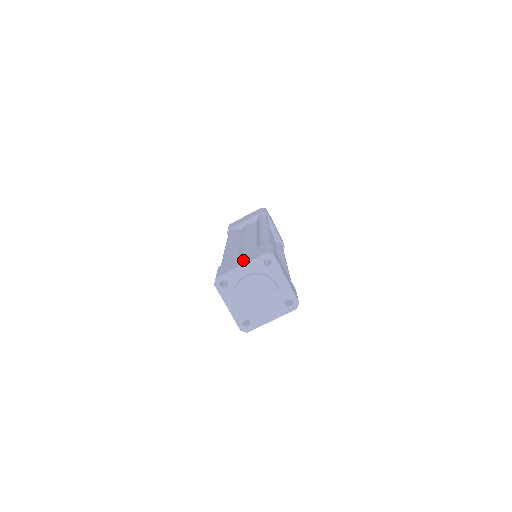
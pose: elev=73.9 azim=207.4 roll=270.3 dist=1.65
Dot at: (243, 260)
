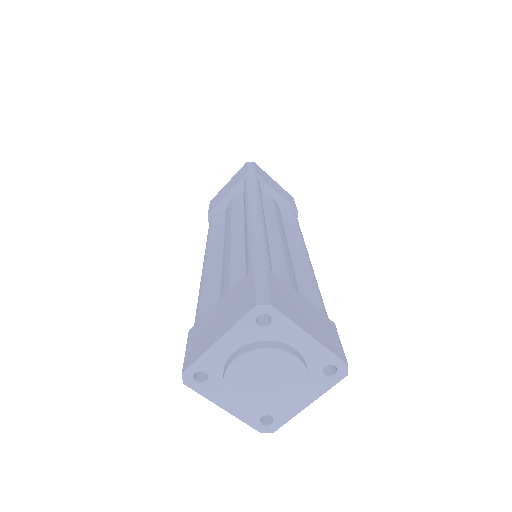
Dot at: (220, 322)
